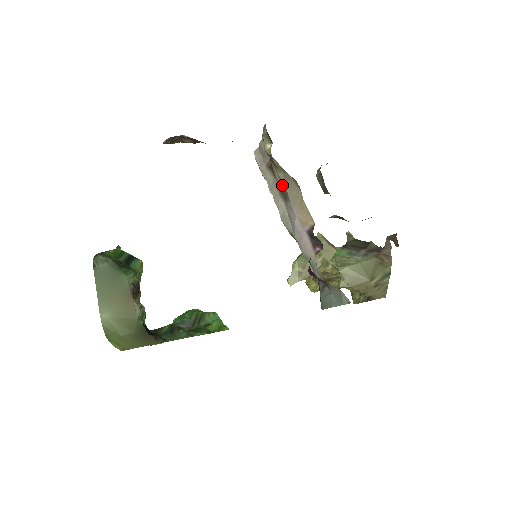
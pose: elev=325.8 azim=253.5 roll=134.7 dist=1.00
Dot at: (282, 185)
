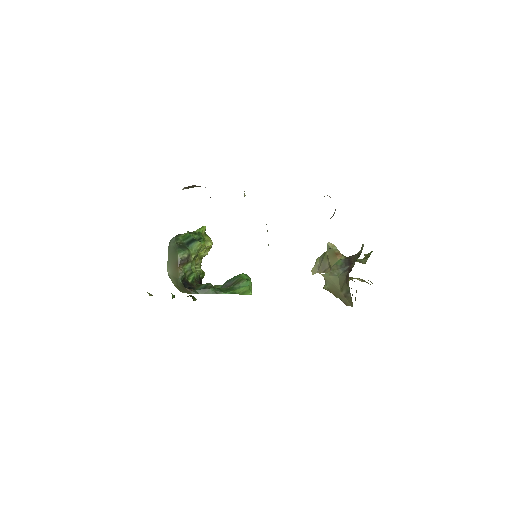
Dot at: occluded
